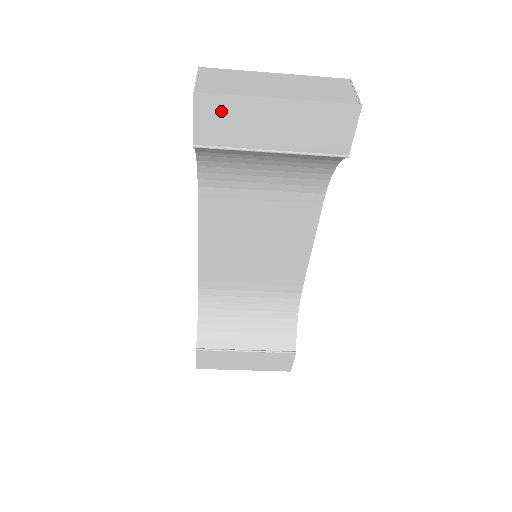
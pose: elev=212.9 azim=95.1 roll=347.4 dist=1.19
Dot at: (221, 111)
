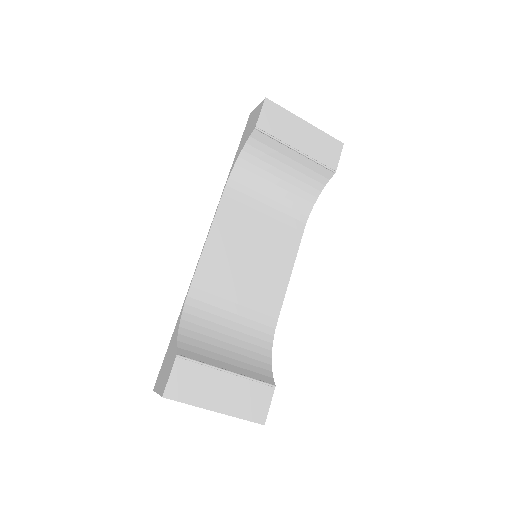
Dot at: (276, 114)
